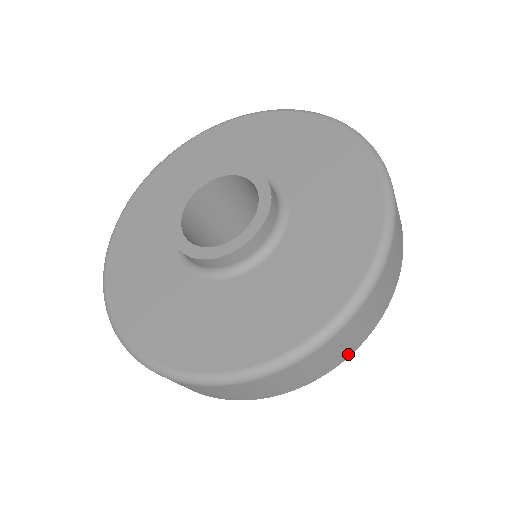
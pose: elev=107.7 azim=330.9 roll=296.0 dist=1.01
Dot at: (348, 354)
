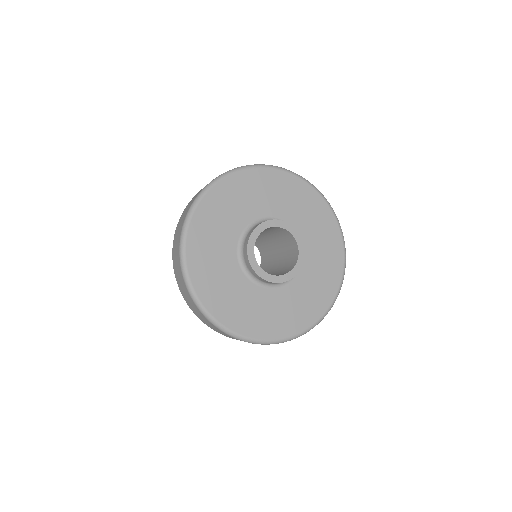
Dot at: occluded
